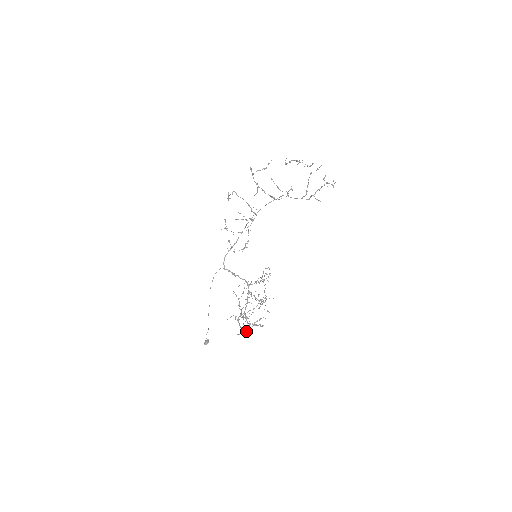
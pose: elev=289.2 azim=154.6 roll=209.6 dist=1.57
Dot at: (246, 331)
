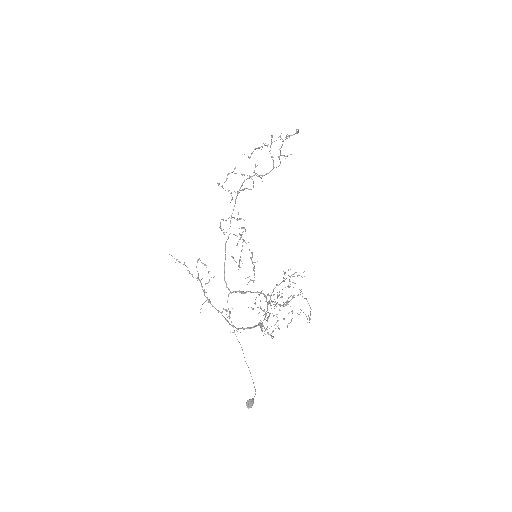
Dot at: (247, 327)
